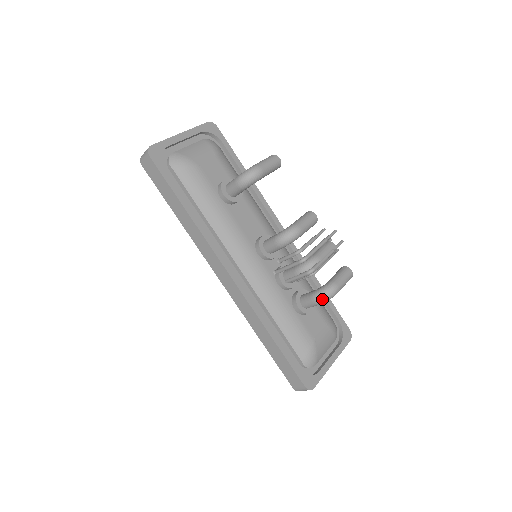
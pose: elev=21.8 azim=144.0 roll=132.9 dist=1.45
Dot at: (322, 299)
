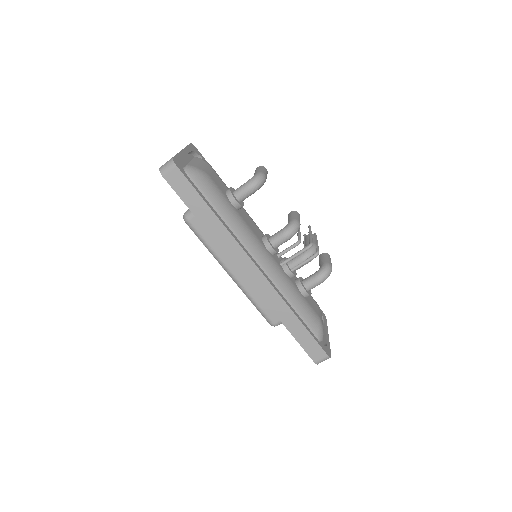
Dot at: (325, 277)
